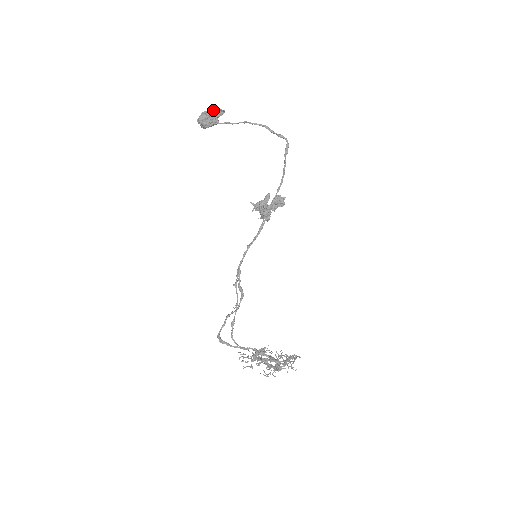
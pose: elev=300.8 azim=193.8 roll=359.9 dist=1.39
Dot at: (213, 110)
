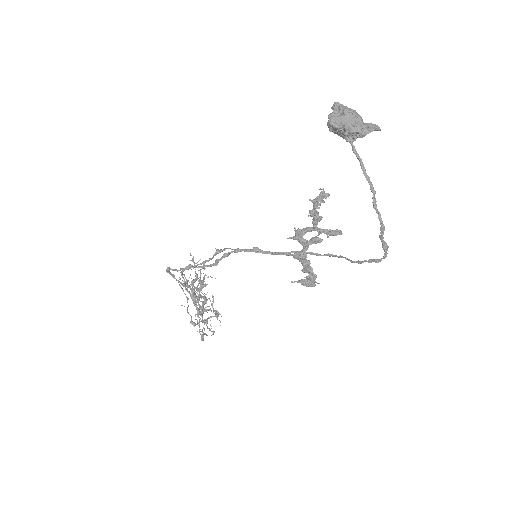
Dot at: (362, 127)
